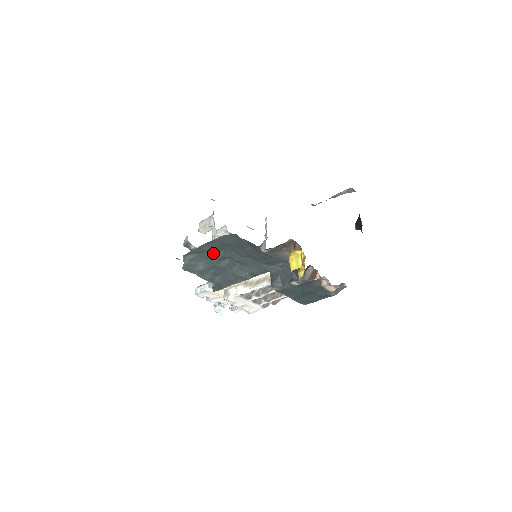
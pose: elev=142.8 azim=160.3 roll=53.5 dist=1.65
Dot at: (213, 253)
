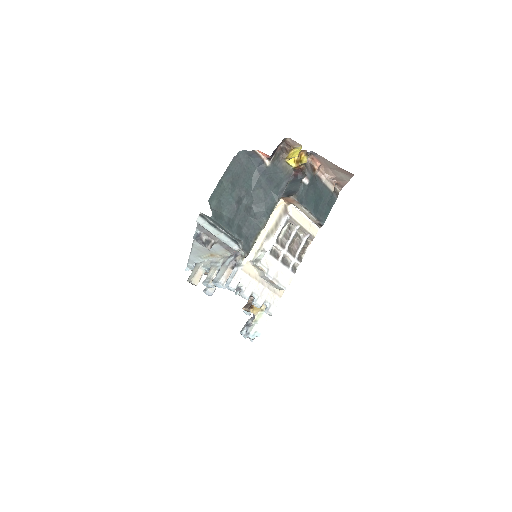
Dot at: (230, 194)
